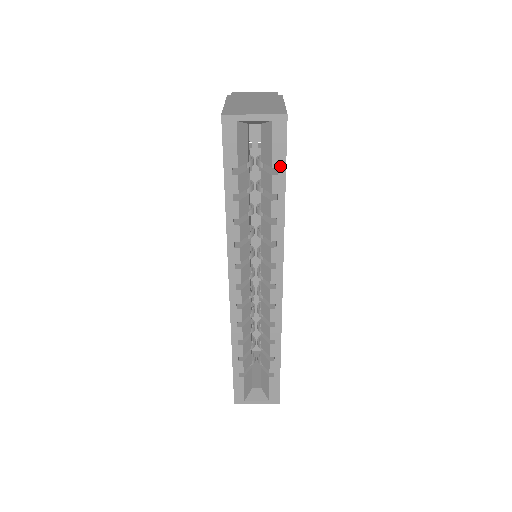
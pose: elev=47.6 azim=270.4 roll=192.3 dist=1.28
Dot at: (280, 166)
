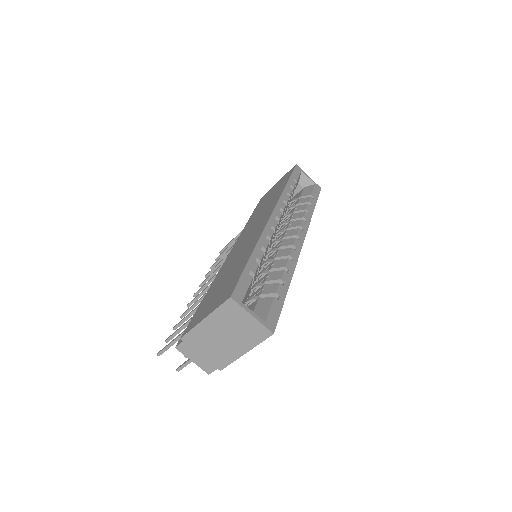
Dot at: (315, 198)
